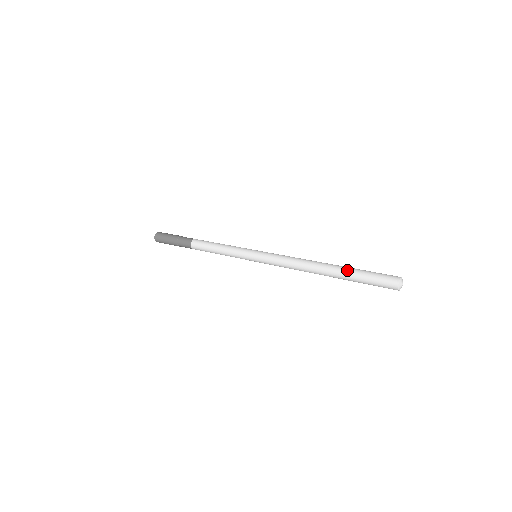
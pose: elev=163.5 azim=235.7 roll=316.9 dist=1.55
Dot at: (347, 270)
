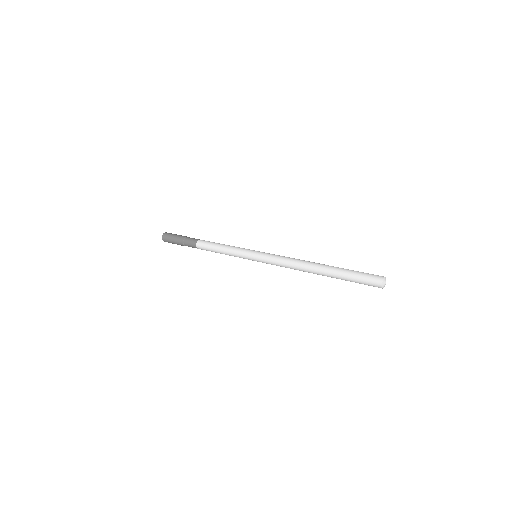
Dot at: (339, 268)
